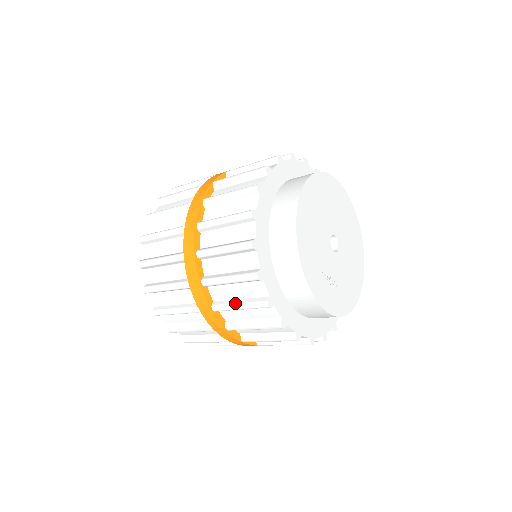
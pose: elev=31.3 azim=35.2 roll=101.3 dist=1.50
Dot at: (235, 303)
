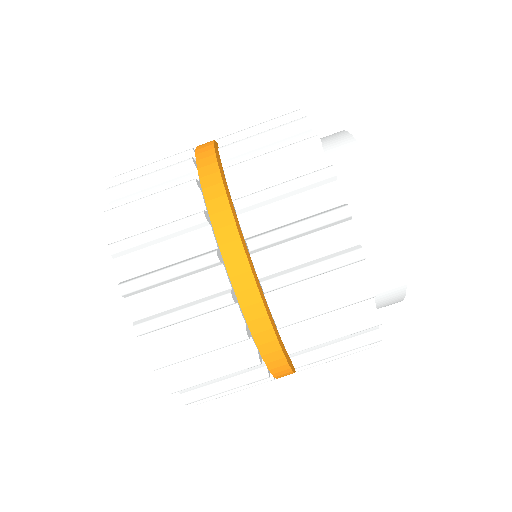
Dot at: (290, 224)
